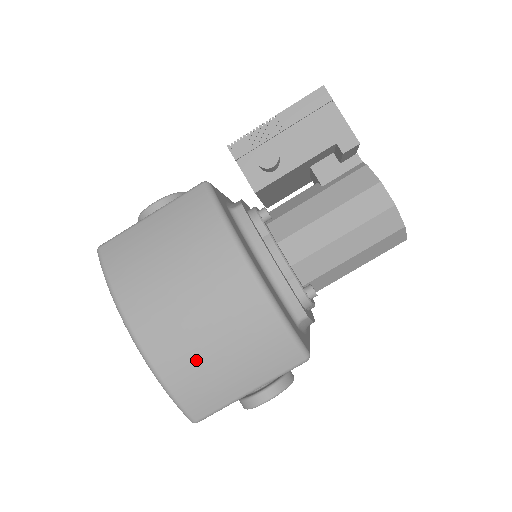
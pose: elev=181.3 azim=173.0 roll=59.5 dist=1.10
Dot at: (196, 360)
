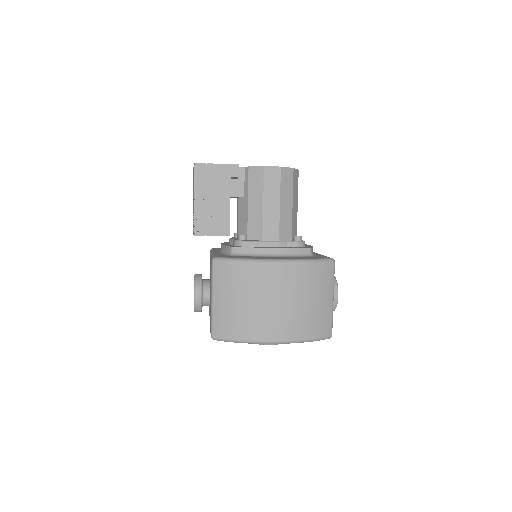
Dot at: (304, 317)
